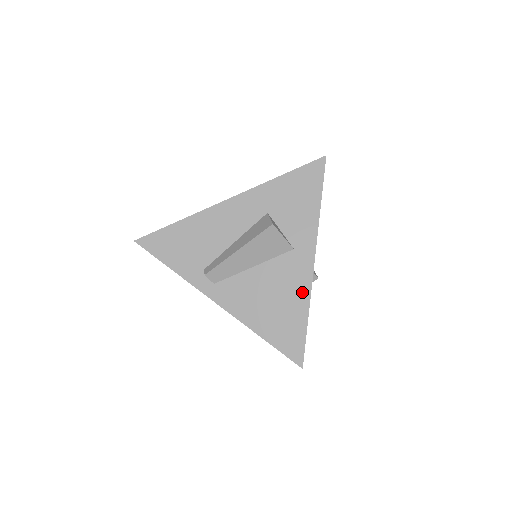
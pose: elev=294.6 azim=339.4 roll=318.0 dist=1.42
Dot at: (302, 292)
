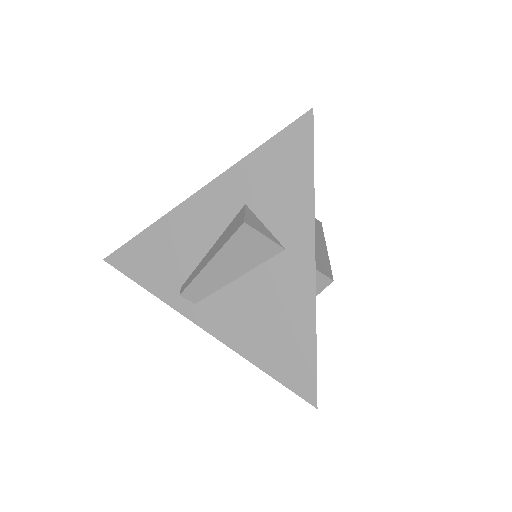
Dot at: (304, 307)
